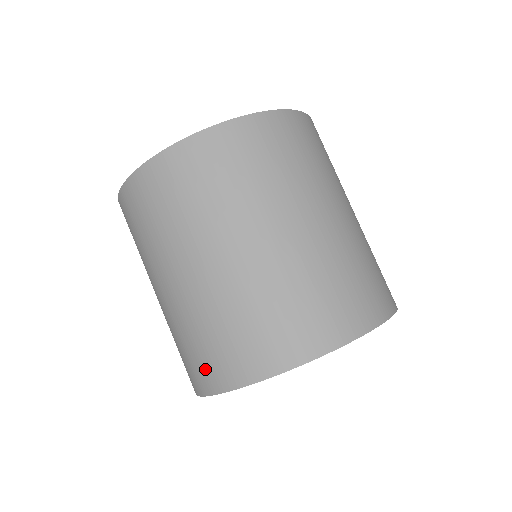
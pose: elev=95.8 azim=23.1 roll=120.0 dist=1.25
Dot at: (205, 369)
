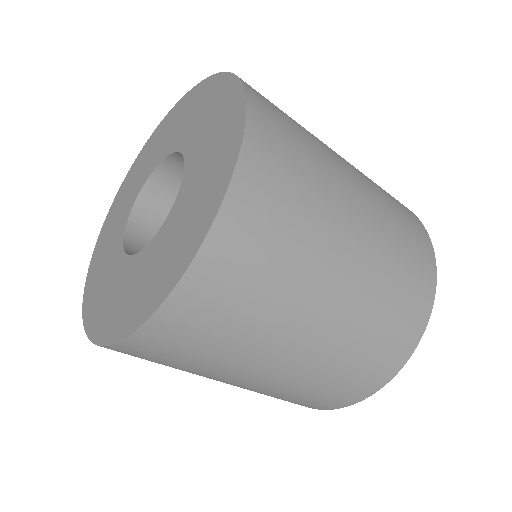
Dot at: occluded
